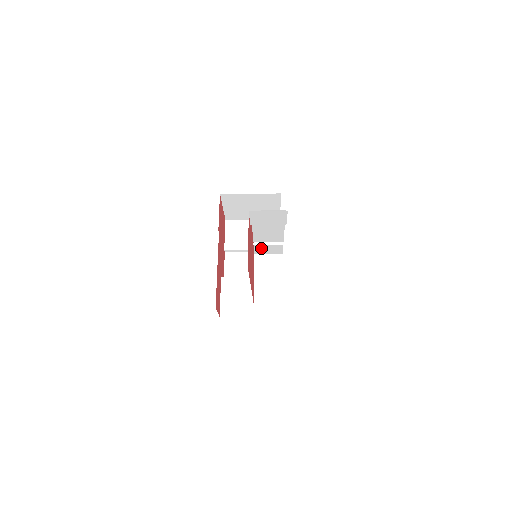
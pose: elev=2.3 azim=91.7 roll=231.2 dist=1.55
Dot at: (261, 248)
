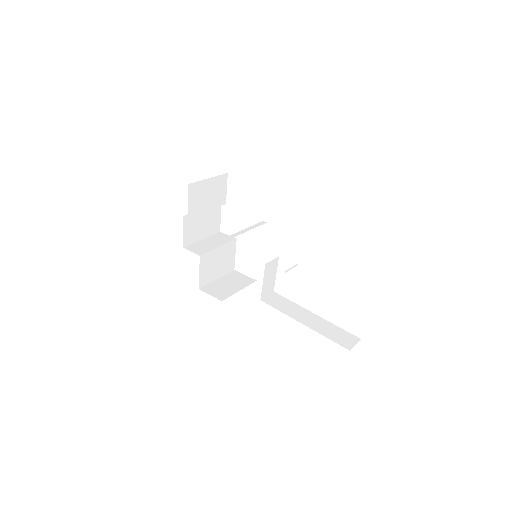
Dot at: occluded
